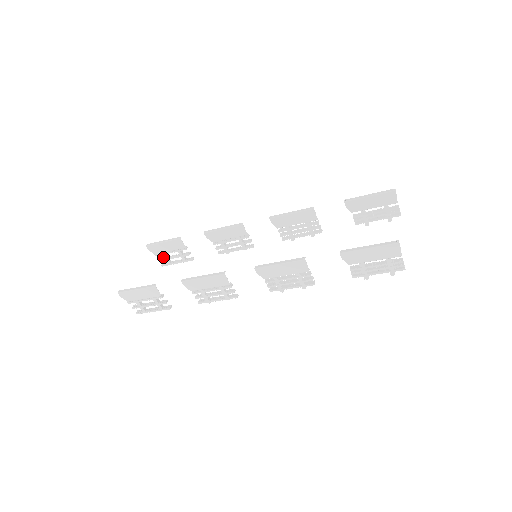
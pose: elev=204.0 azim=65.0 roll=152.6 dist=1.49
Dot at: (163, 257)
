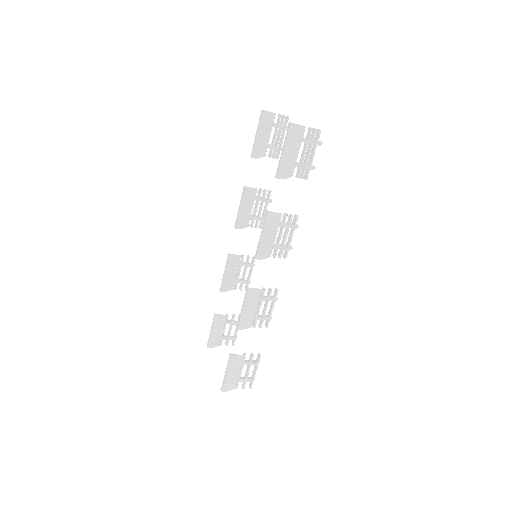
Dot at: occluded
